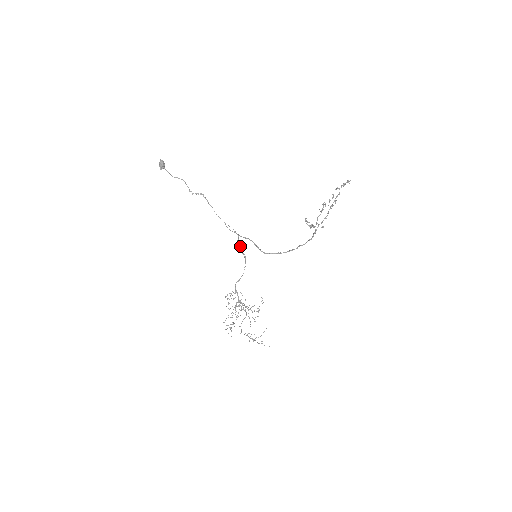
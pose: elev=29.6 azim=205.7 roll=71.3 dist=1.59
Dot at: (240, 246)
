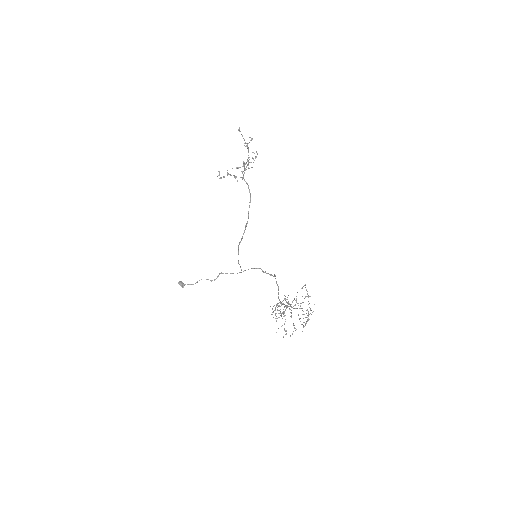
Dot at: occluded
